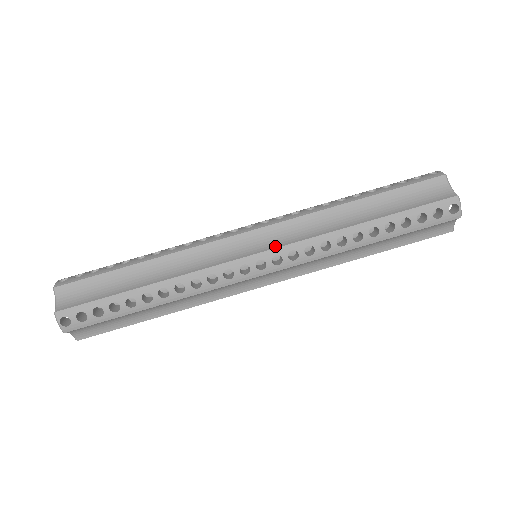
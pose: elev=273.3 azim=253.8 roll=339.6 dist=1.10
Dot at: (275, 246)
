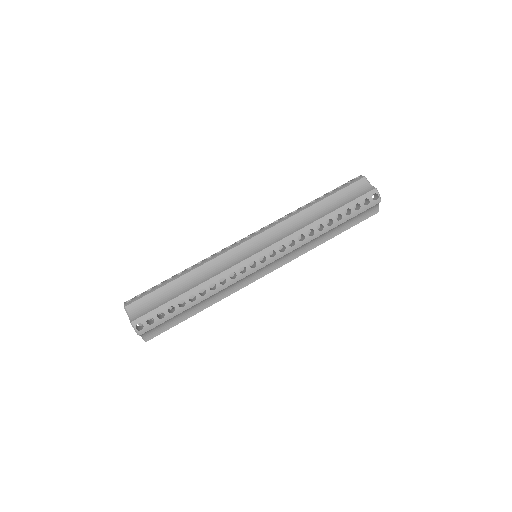
Dot at: (269, 245)
